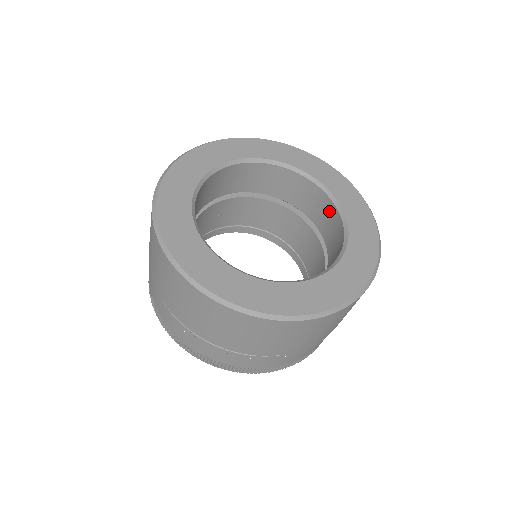
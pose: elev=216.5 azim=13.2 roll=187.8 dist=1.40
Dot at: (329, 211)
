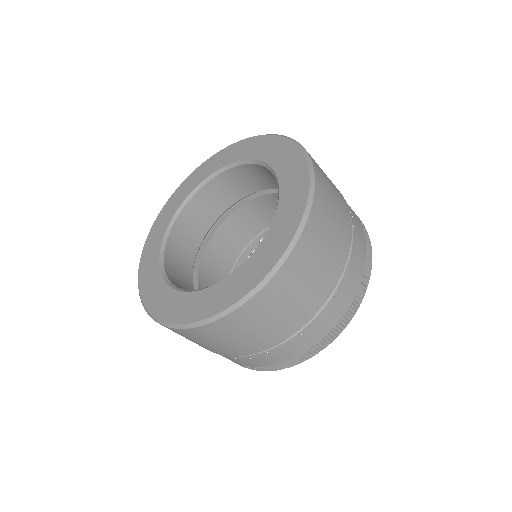
Dot at: occluded
